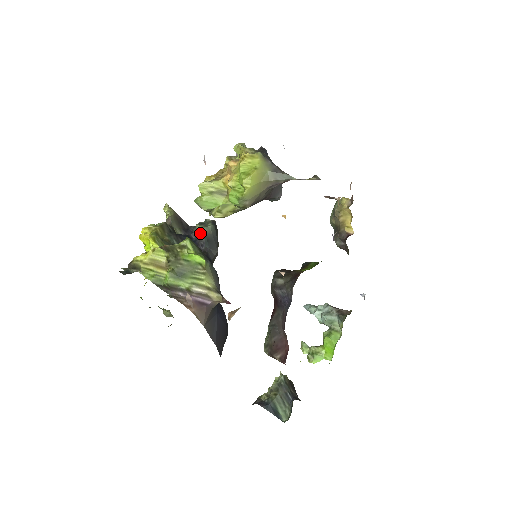
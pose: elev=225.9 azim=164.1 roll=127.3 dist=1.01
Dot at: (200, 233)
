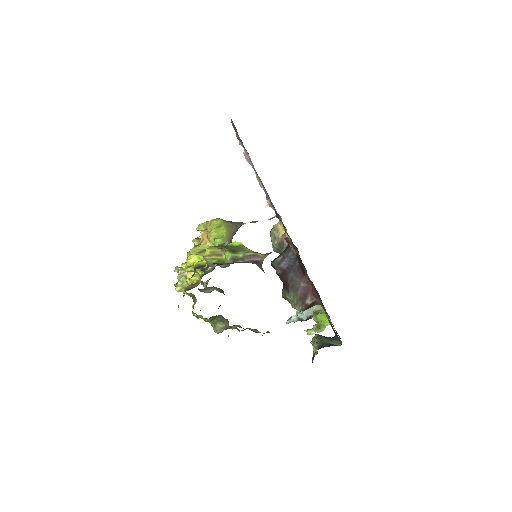
Dot at: occluded
